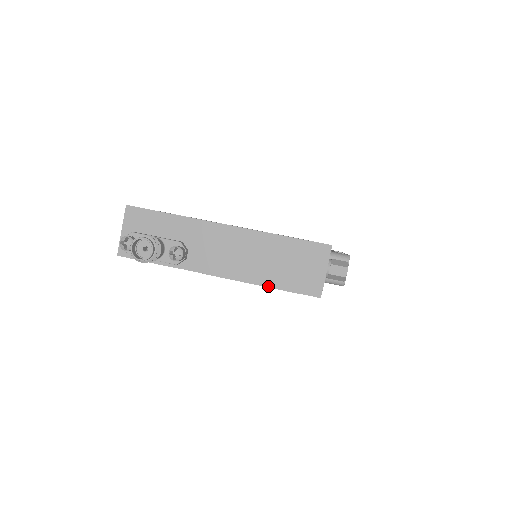
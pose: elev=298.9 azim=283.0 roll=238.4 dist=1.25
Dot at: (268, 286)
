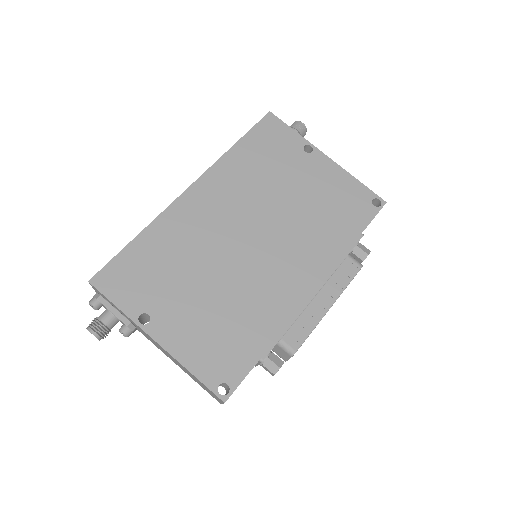
Dot at: occluded
